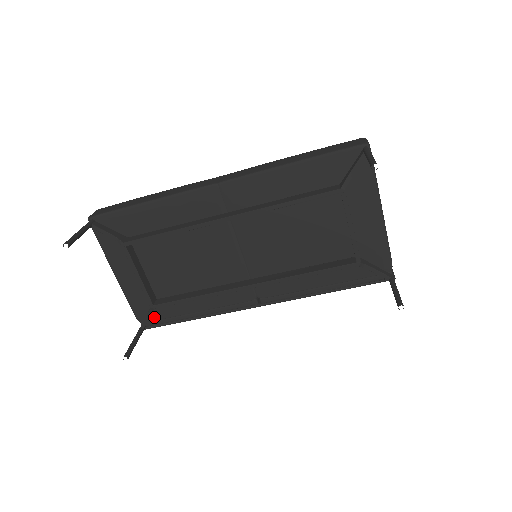
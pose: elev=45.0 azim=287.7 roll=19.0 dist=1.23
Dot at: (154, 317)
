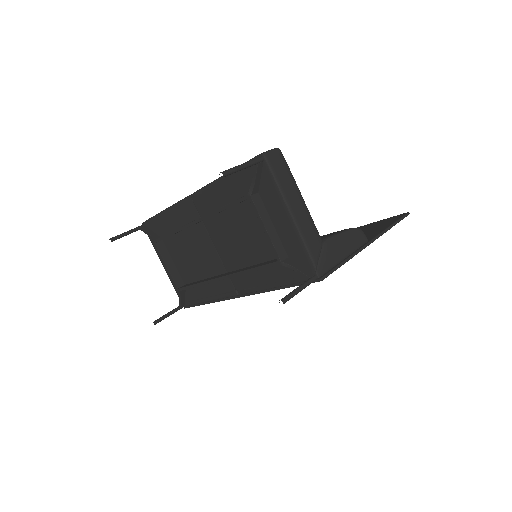
Dot at: (187, 299)
